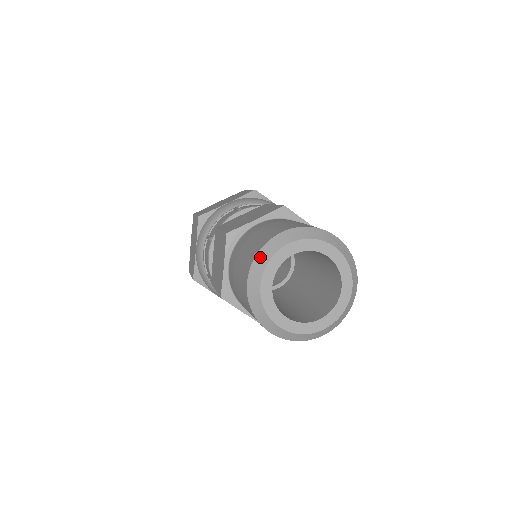
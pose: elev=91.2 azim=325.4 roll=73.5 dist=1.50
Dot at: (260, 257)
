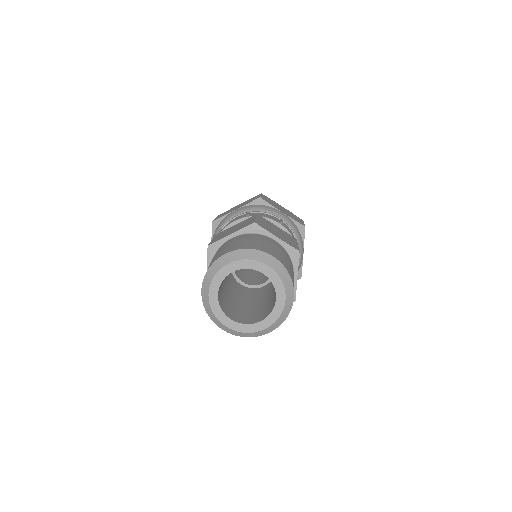
Dot at: (247, 252)
